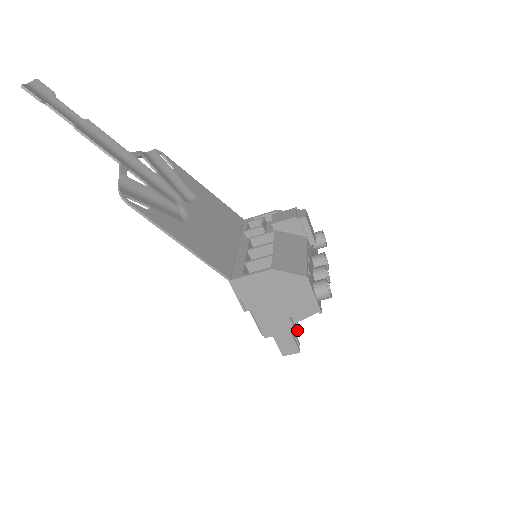
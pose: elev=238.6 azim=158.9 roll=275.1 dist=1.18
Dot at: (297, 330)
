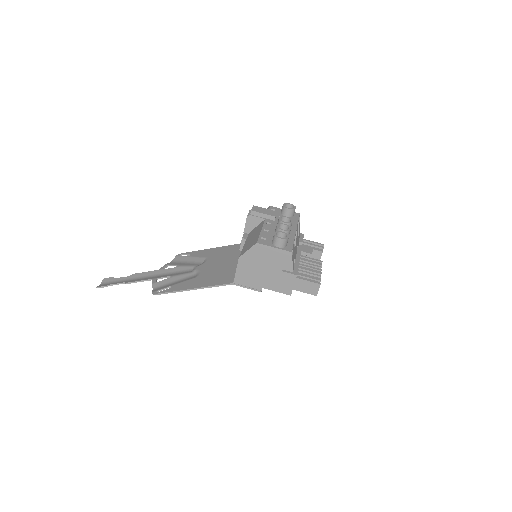
Dot at: (316, 273)
